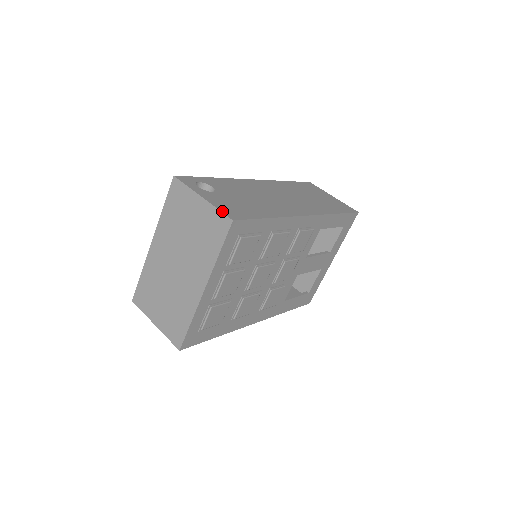
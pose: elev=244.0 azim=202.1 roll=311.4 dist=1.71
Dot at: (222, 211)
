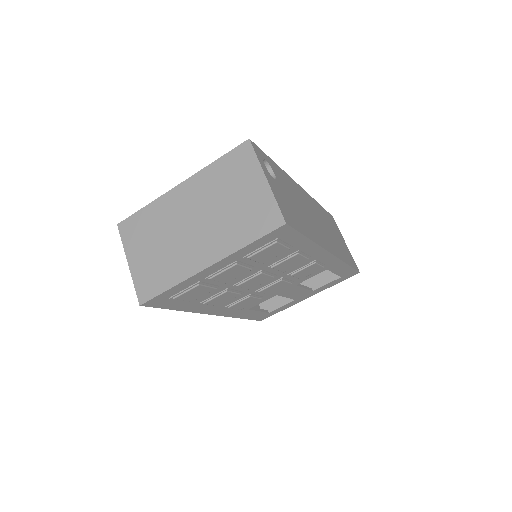
Dot at: (280, 207)
